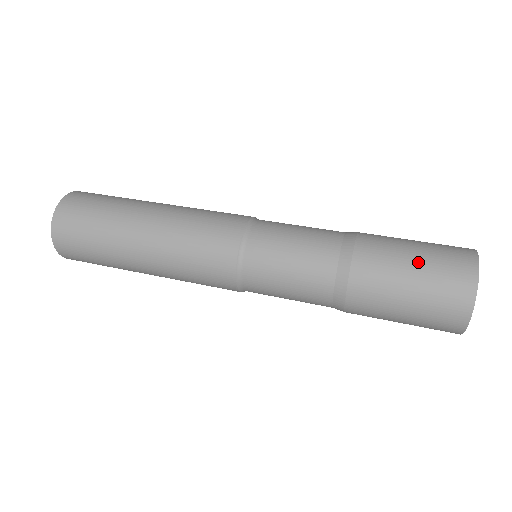
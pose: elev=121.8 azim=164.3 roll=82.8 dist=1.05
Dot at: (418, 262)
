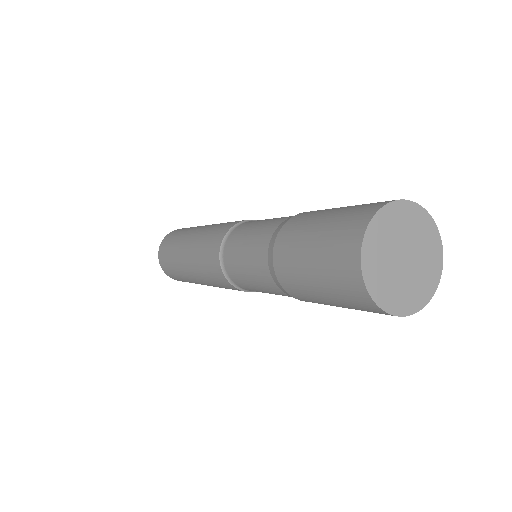
Dot at: (326, 297)
